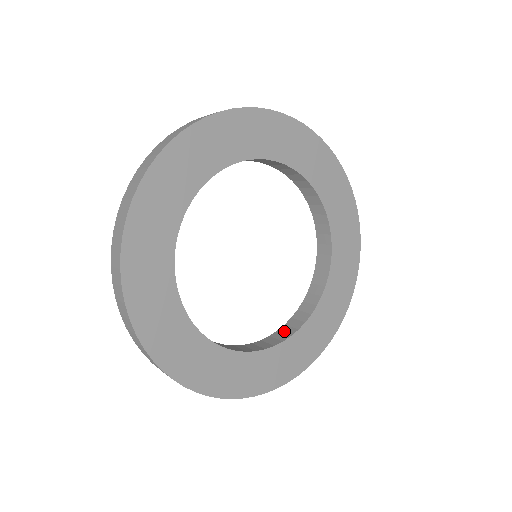
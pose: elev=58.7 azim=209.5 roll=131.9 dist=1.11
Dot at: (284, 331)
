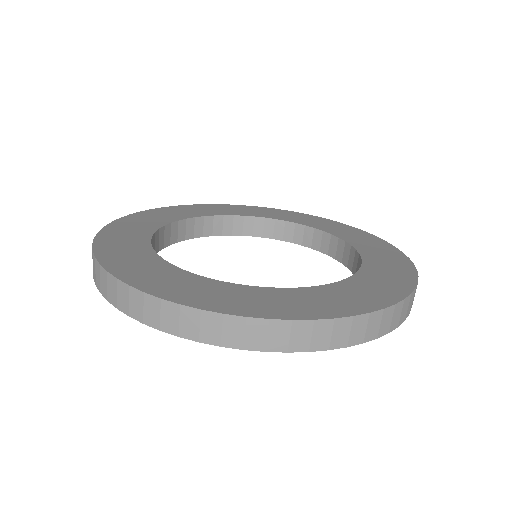
Dot at: occluded
